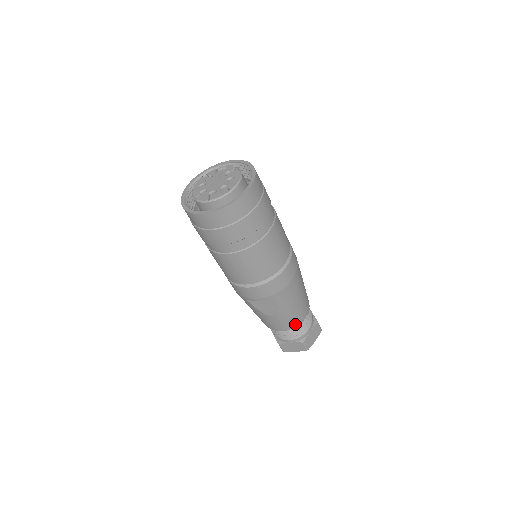
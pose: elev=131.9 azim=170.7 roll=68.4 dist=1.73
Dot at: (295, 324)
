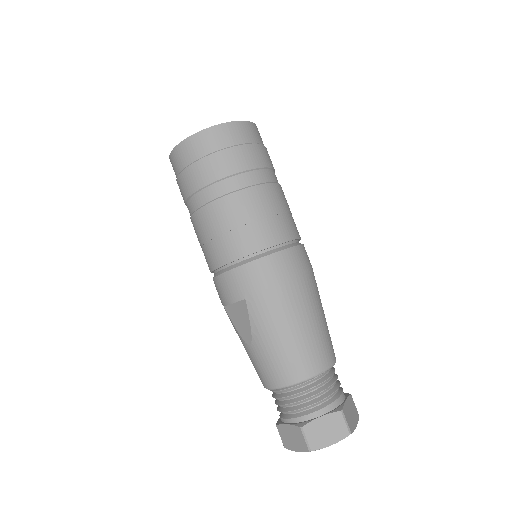
Dot at: (286, 379)
